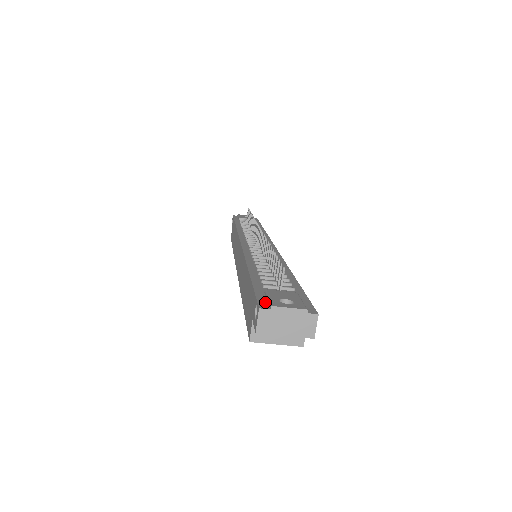
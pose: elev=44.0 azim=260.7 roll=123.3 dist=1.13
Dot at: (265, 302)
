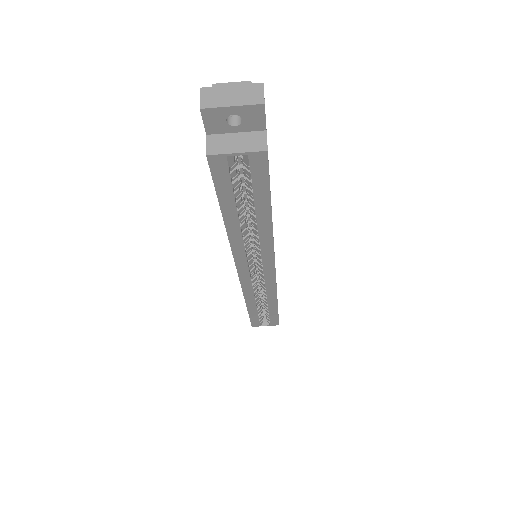
Dot at: occluded
